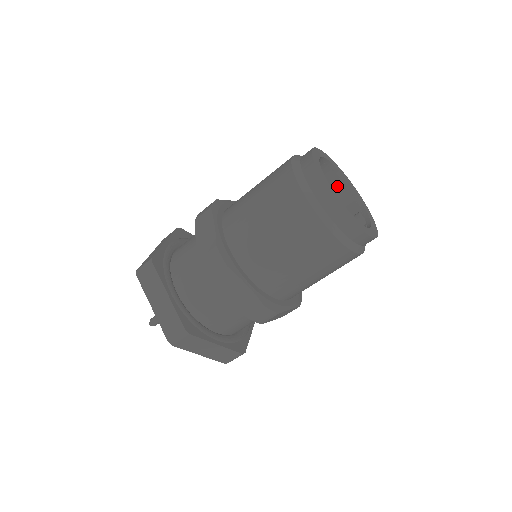
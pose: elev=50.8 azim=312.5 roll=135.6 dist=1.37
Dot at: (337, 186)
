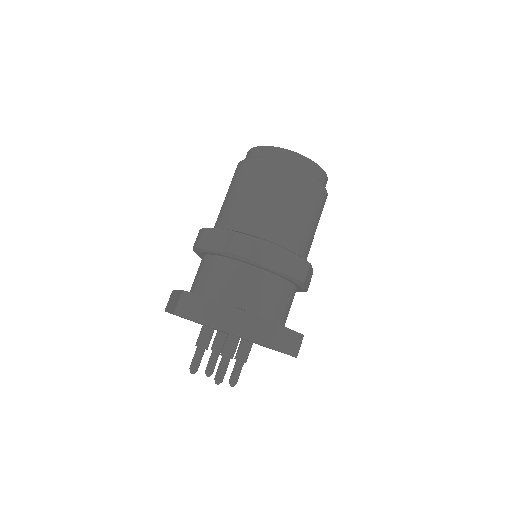
Dot at: occluded
